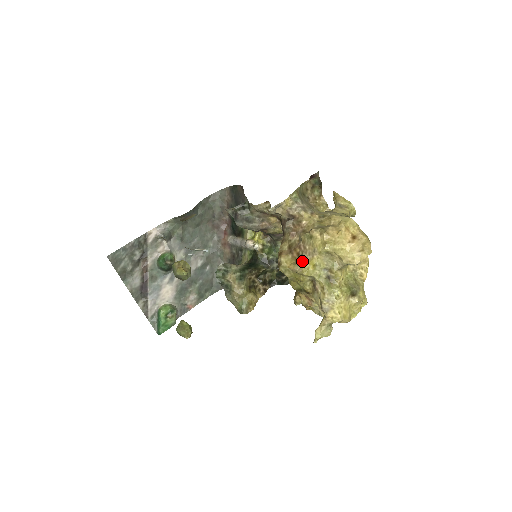
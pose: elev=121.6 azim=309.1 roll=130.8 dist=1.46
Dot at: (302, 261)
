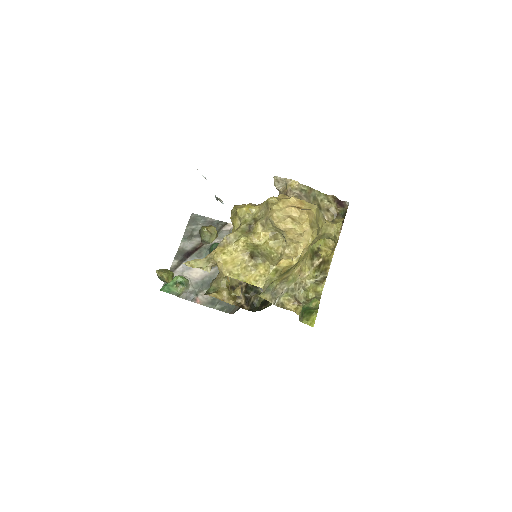
Dot at: (247, 204)
